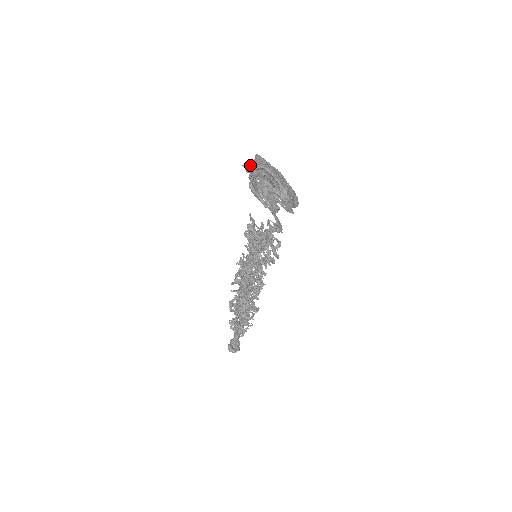
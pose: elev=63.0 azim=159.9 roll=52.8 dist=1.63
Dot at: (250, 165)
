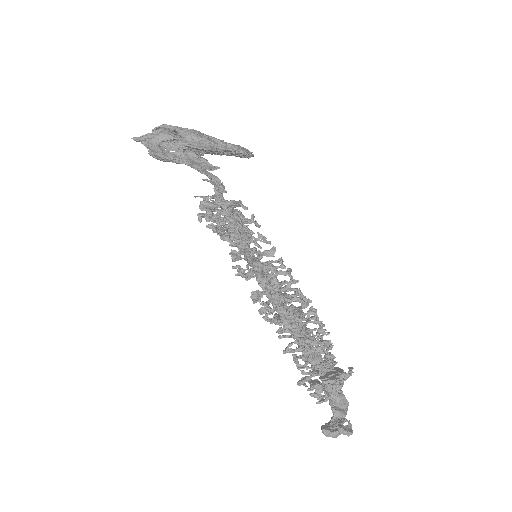
Dot at: (142, 135)
